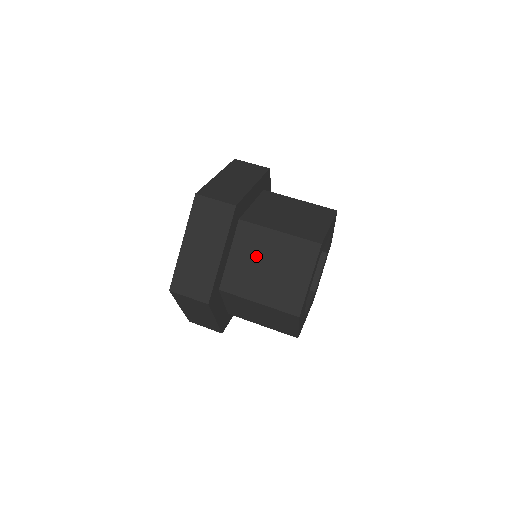
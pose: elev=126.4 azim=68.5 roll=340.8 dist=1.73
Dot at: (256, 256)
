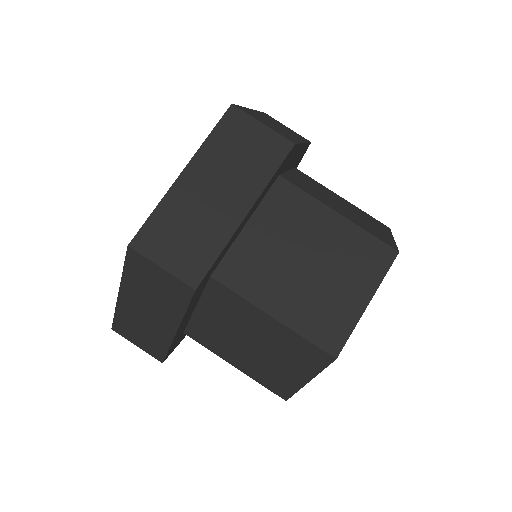
Dot at: (291, 240)
